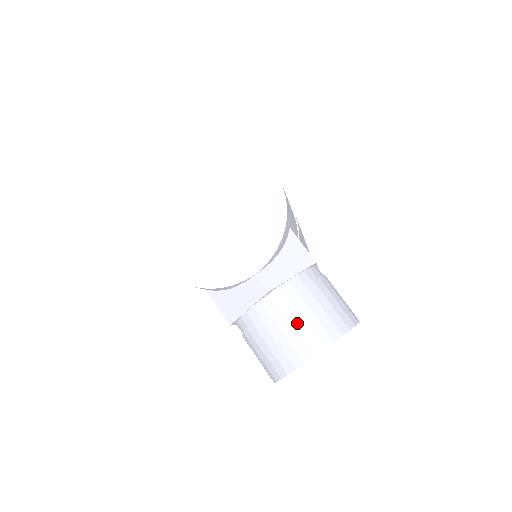
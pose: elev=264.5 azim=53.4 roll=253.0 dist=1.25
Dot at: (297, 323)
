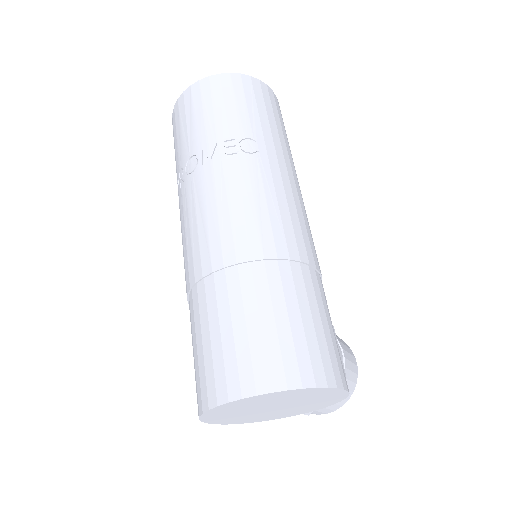
Dot at: (322, 411)
